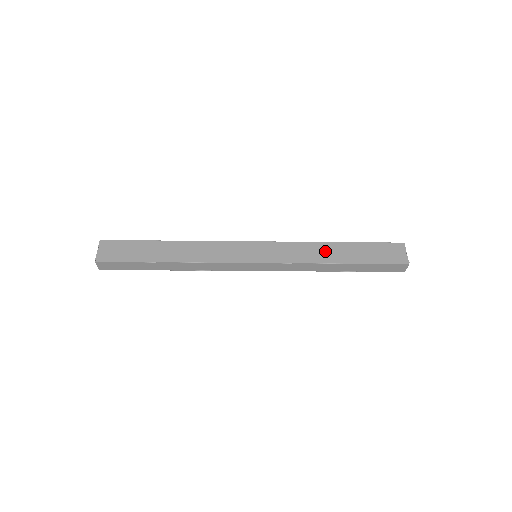
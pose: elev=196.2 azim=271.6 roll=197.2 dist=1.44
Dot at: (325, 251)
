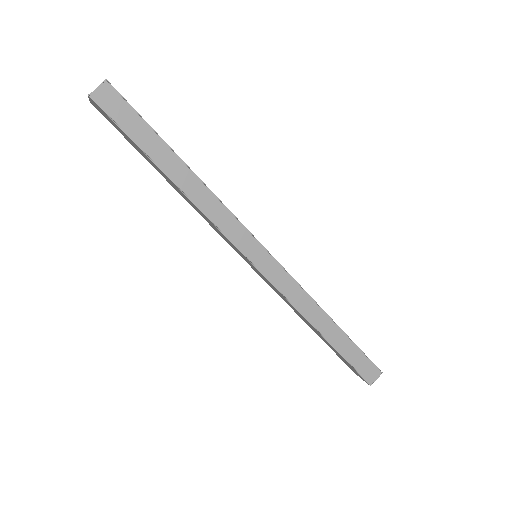
Dot at: occluded
